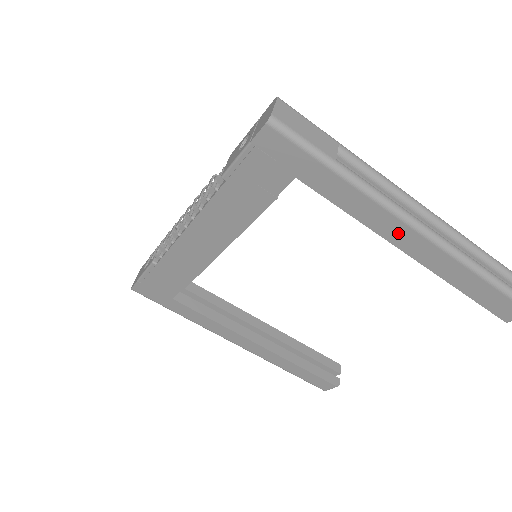
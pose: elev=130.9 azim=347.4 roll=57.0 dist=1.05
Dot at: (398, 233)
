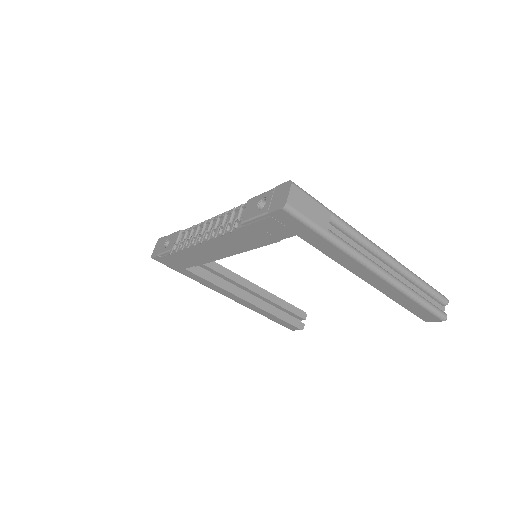
Dot at: (363, 272)
